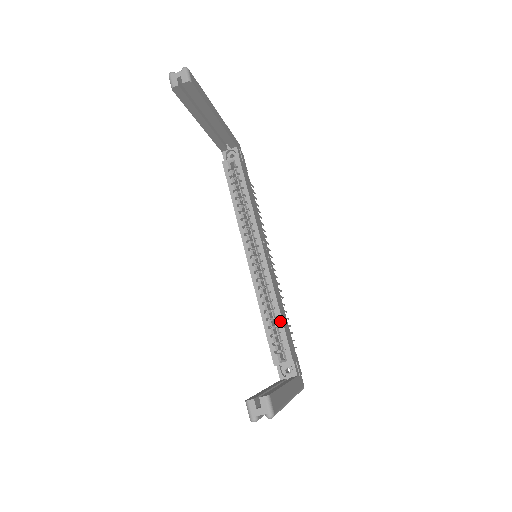
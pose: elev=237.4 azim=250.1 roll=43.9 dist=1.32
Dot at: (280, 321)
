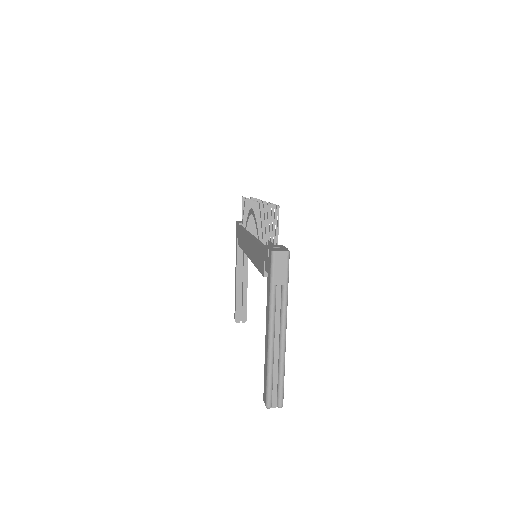
Dot at: occluded
